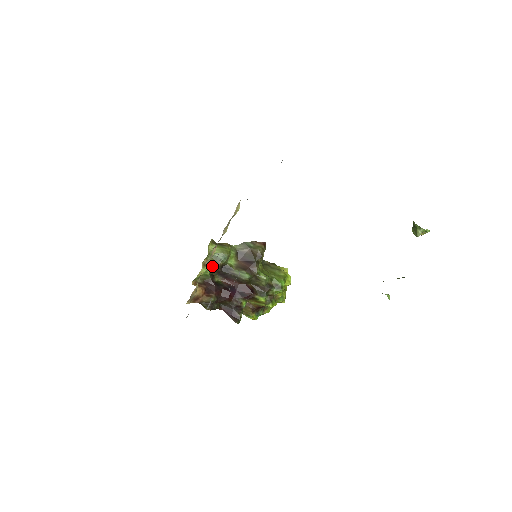
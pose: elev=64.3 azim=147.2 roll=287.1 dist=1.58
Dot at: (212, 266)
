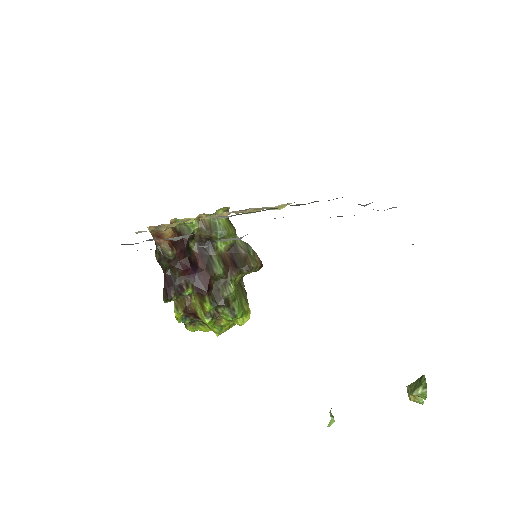
Dot at: (204, 227)
